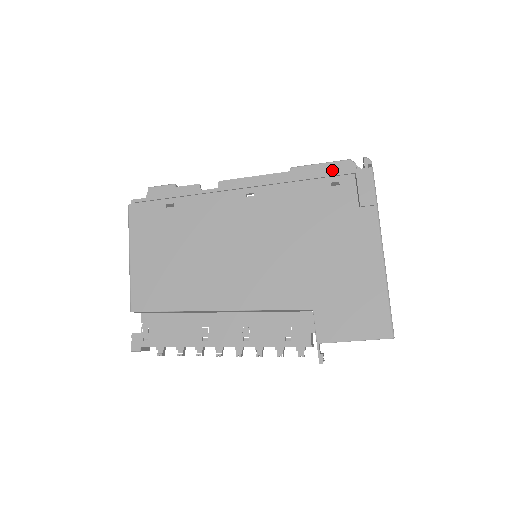
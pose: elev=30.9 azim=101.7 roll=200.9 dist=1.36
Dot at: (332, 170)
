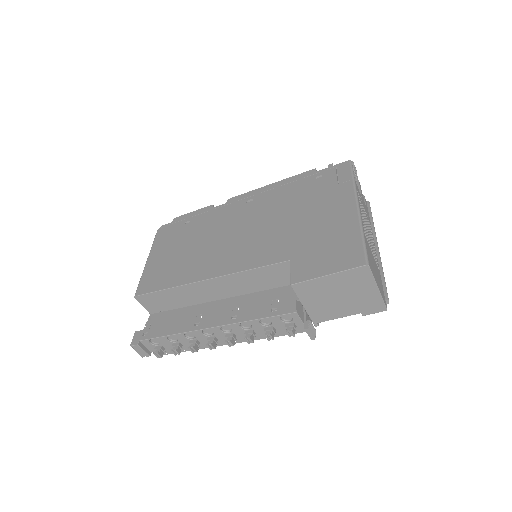
Dot at: occluded
